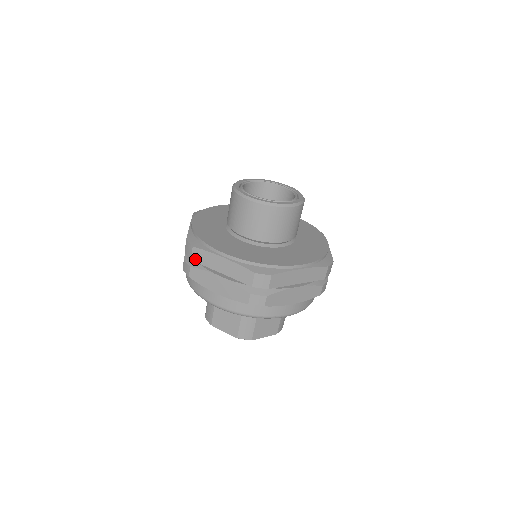
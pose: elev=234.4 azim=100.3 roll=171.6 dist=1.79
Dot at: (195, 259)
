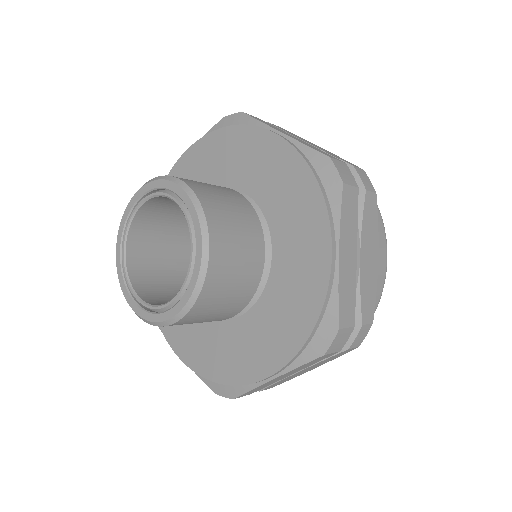
Dot at: occluded
